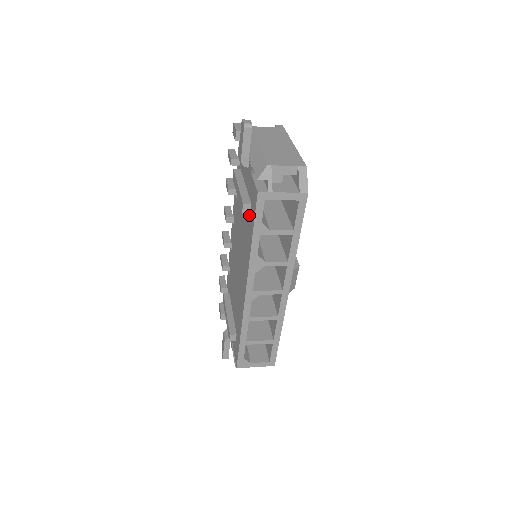
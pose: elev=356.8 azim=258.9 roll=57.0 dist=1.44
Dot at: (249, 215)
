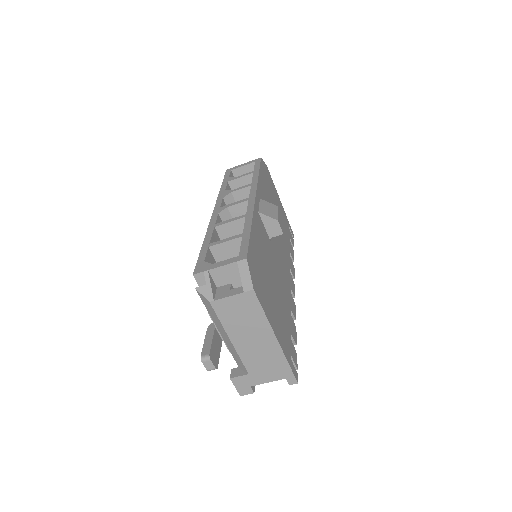
Dot at: occluded
